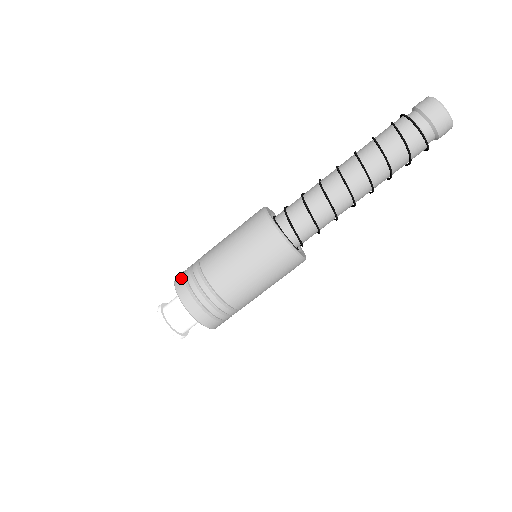
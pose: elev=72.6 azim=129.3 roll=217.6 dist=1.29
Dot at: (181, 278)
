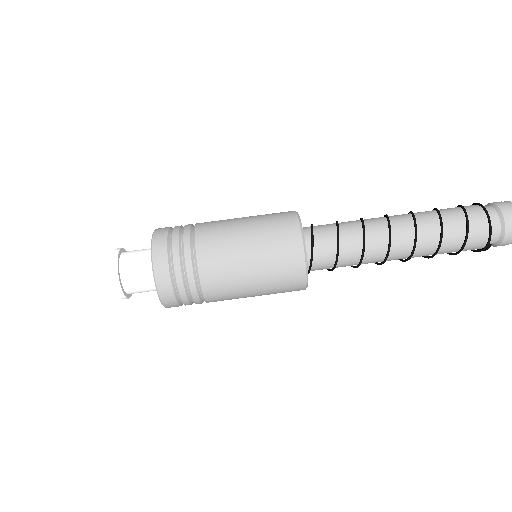
Dot at: occluded
